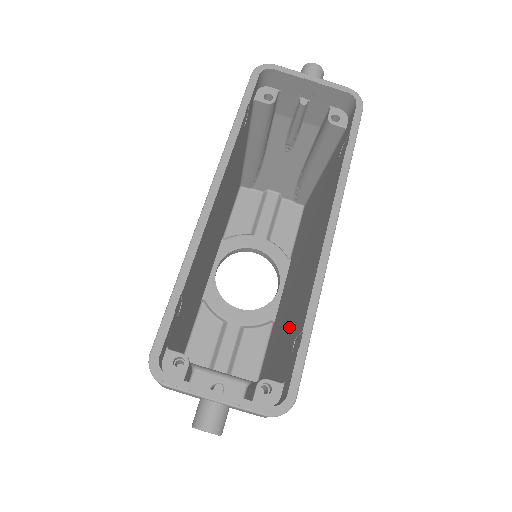
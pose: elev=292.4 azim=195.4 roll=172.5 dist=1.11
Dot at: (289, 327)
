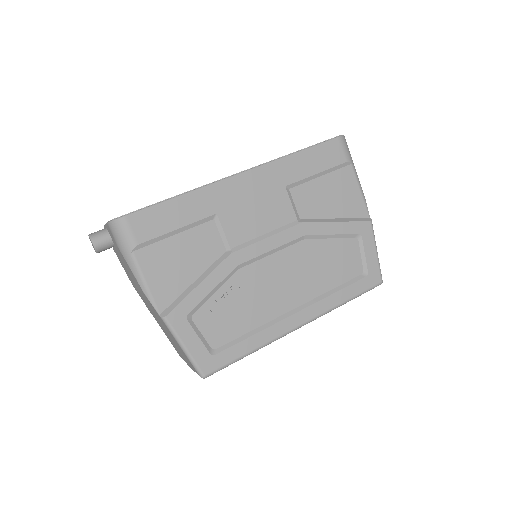
Dot at: (204, 250)
